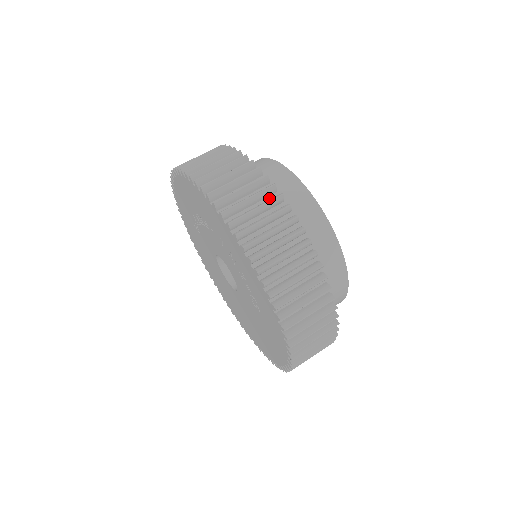
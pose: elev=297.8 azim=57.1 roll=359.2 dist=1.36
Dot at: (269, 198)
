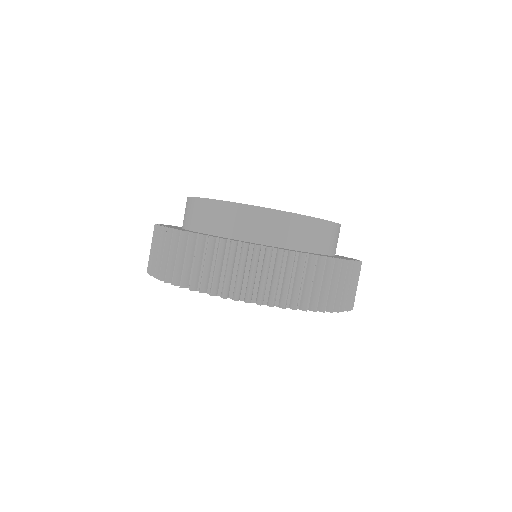
Dot at: occluded
